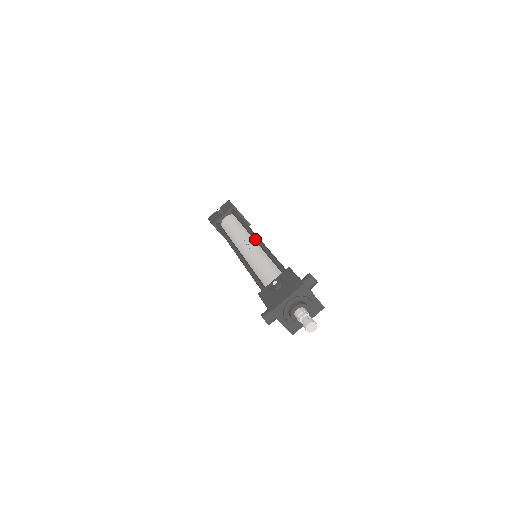
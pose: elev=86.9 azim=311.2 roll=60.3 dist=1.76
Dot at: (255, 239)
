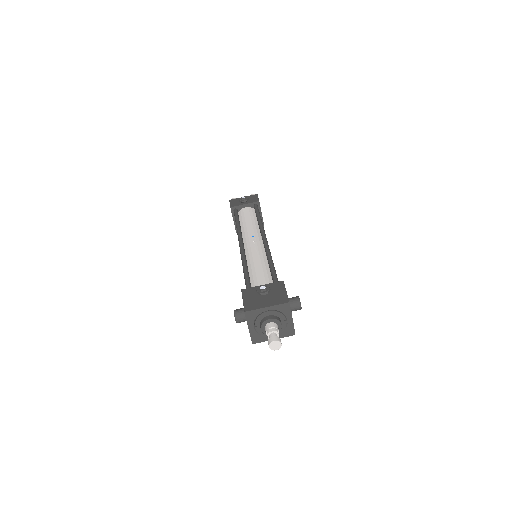
Dot at: (264, 240)
